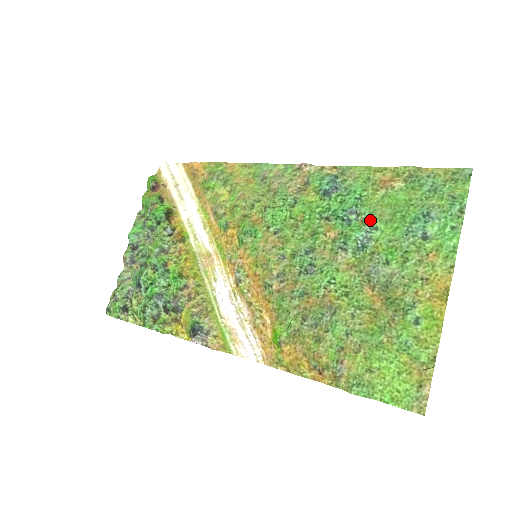
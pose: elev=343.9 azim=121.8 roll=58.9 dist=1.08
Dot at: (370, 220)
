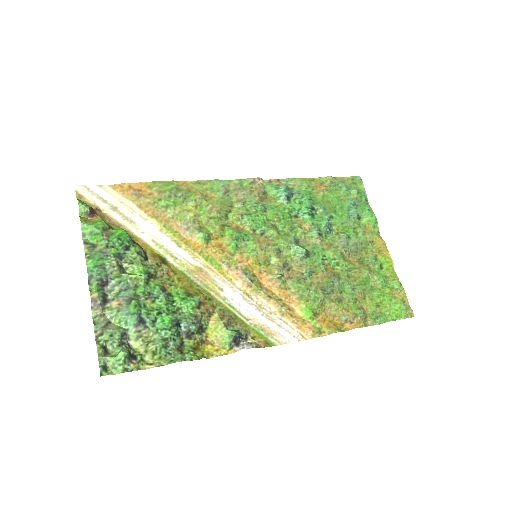
Dot at: (326, 212)
